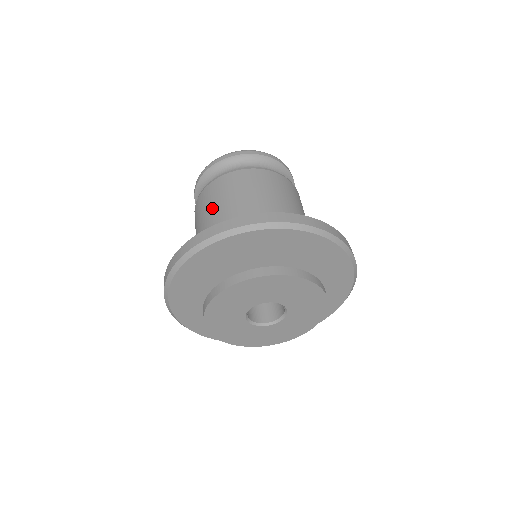
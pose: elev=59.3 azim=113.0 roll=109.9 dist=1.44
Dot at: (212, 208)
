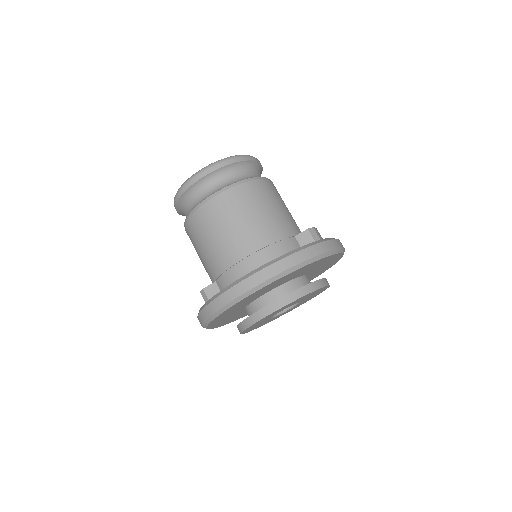
Dot at: (217, 235)
